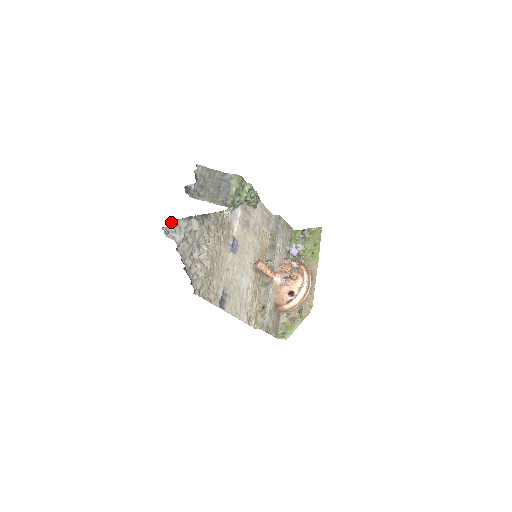
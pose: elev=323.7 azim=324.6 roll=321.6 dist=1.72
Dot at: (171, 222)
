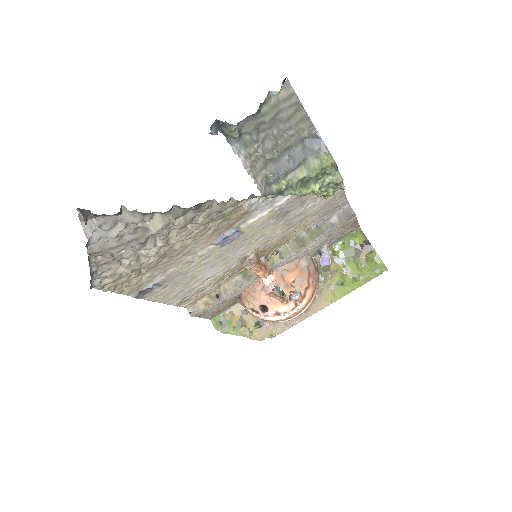
Dot at: occluded
